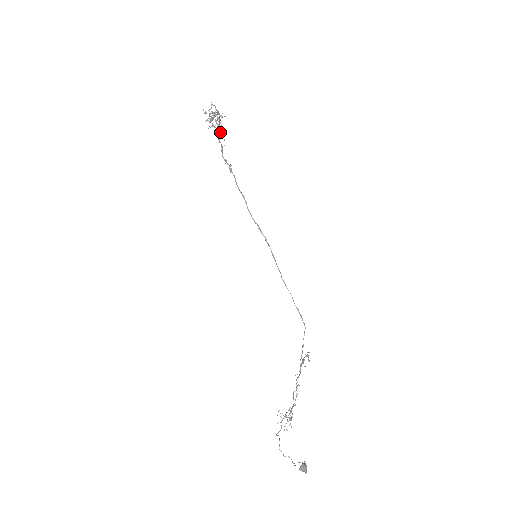
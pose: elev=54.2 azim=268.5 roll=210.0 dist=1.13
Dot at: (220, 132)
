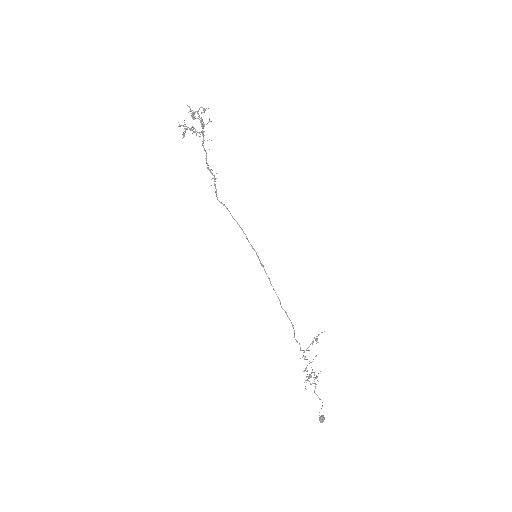
Dot at: (203, 135)
